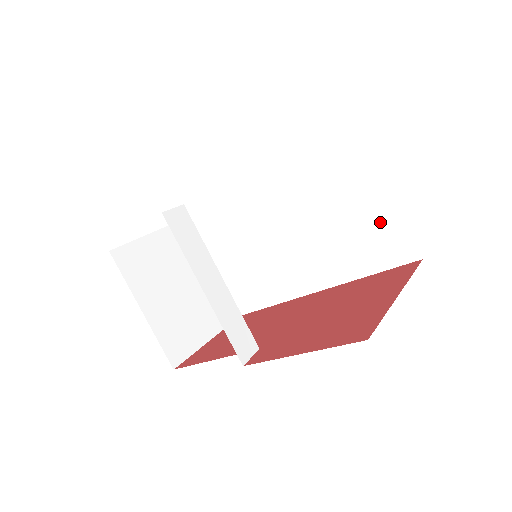
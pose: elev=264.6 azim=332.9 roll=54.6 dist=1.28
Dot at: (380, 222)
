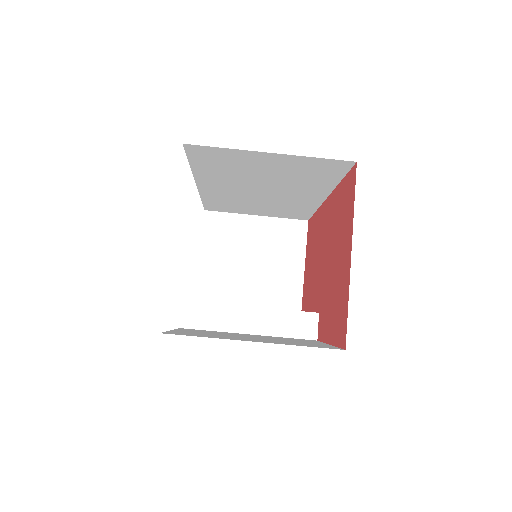
Dot at: (296, 165)
